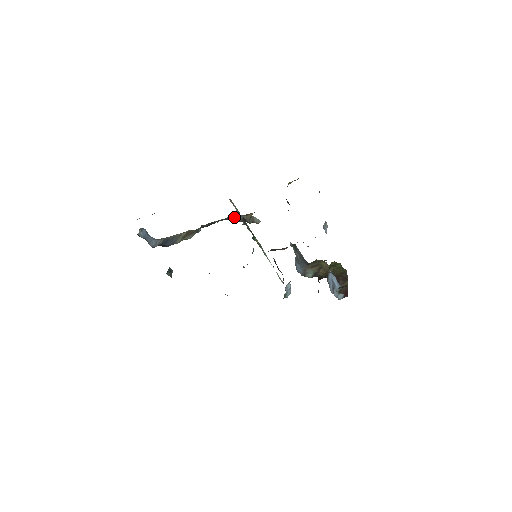
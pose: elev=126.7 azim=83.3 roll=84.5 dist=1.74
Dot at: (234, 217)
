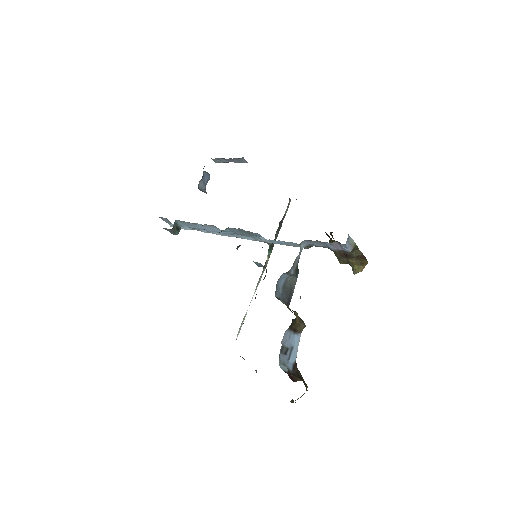
Dot at: occluded
